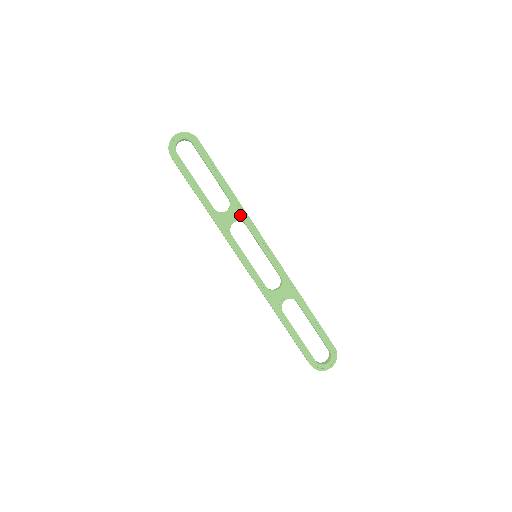
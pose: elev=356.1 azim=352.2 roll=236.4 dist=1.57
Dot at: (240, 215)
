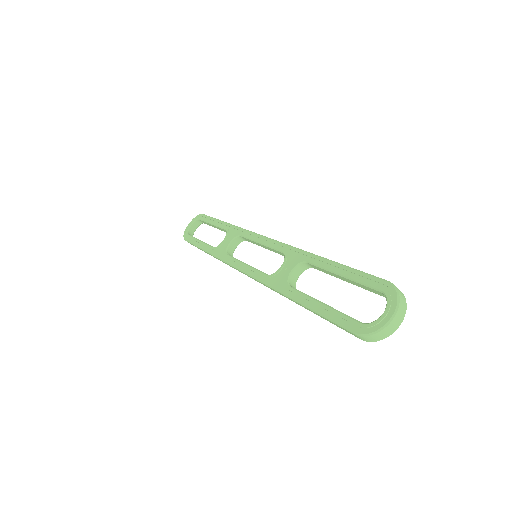
Dot at: (235, 234)
